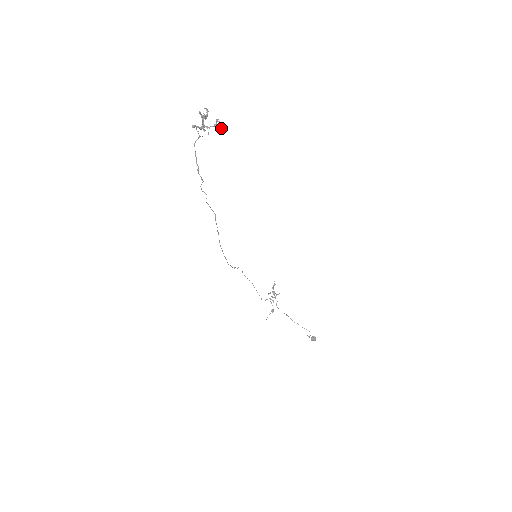
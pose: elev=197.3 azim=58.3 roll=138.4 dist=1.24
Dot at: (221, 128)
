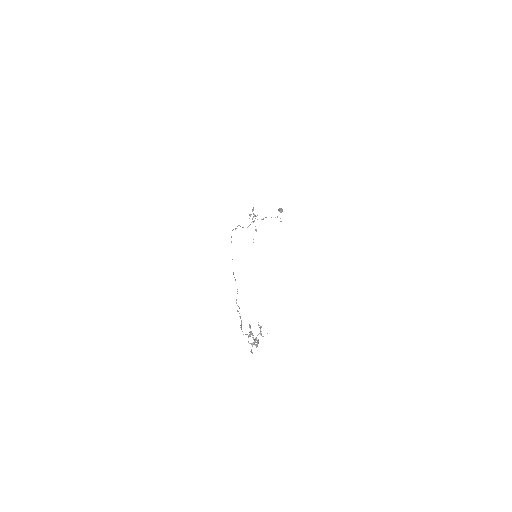
Dot at: occluded
